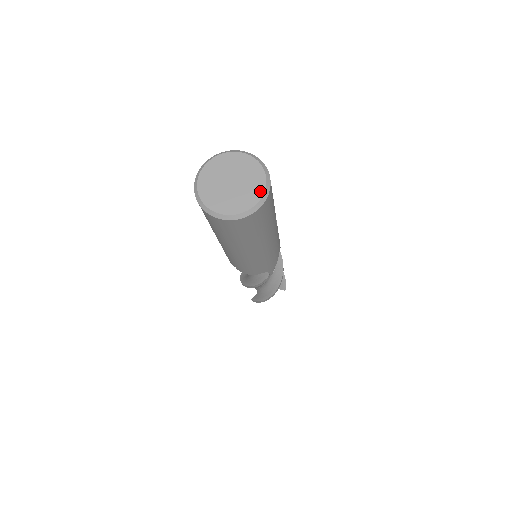
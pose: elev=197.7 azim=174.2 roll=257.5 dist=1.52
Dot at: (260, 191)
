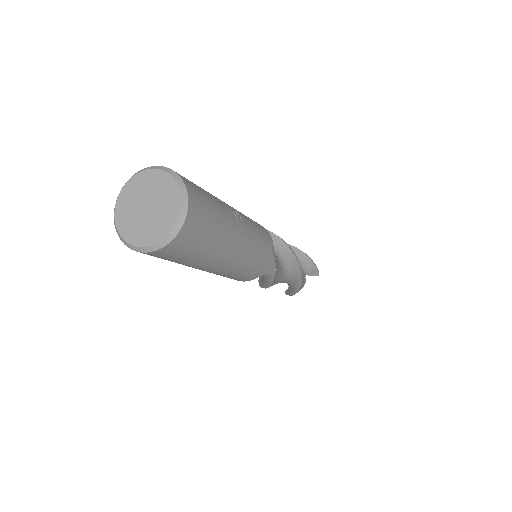
Dot at: (176, 210)
